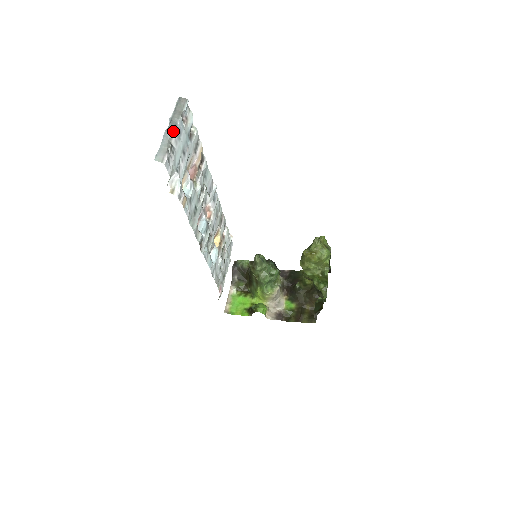
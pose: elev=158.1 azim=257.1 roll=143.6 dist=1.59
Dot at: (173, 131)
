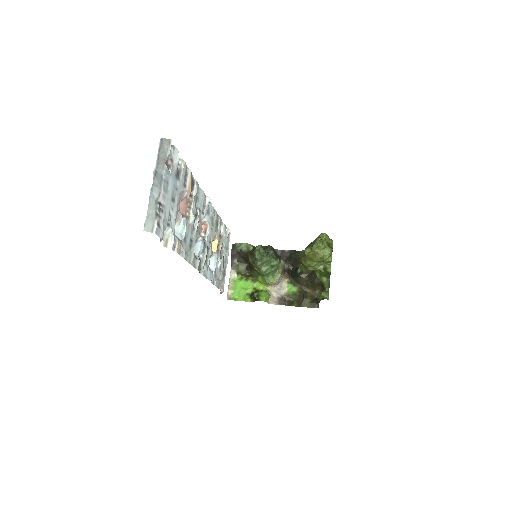
Dot at: (159, 188)
